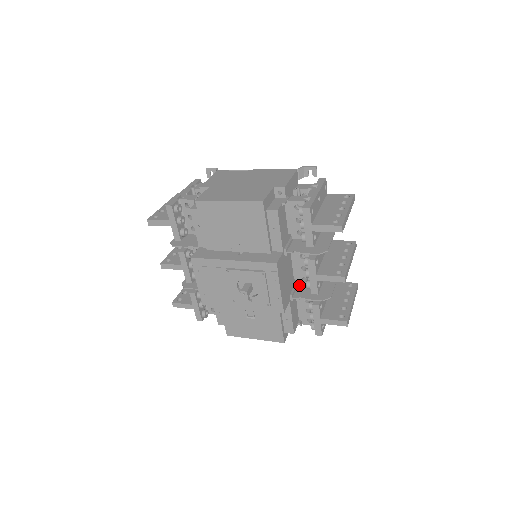
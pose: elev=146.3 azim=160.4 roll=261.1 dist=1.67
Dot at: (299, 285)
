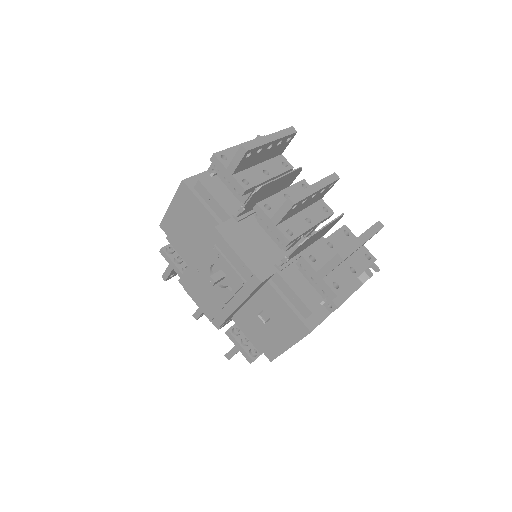
Dot at: occluded
